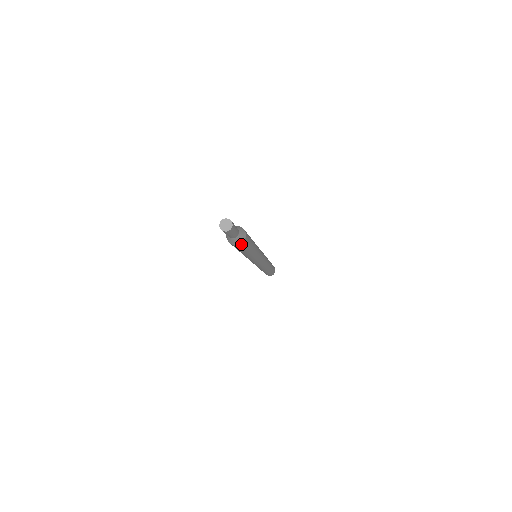
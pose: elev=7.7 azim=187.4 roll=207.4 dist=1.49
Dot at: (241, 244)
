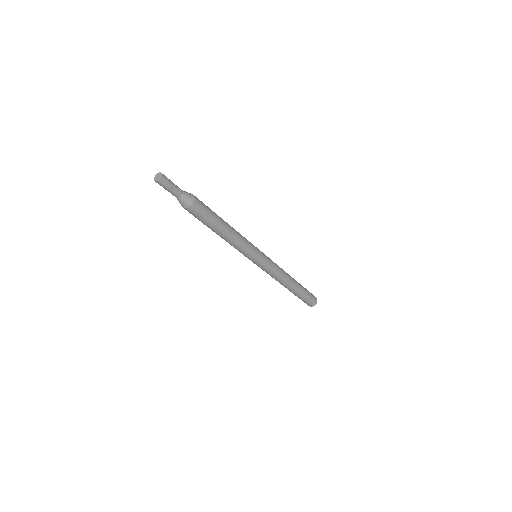
Dot at: (191, 208)
